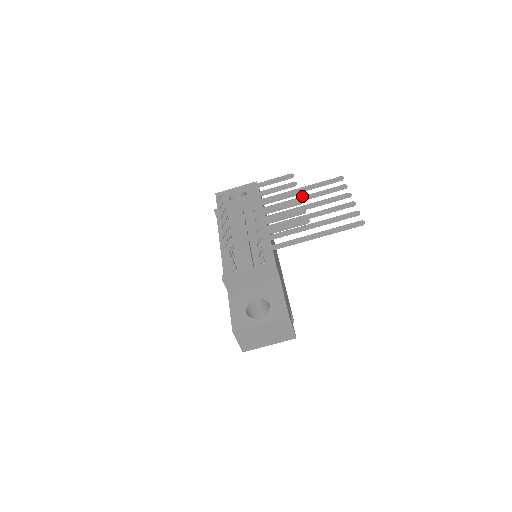
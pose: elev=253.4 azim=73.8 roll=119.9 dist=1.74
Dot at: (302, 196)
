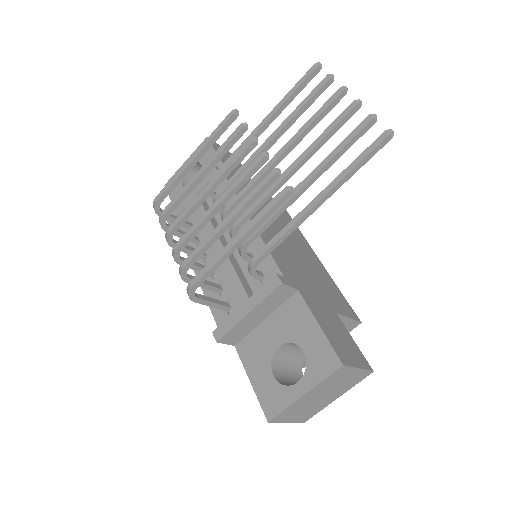
Dot at: occluded
